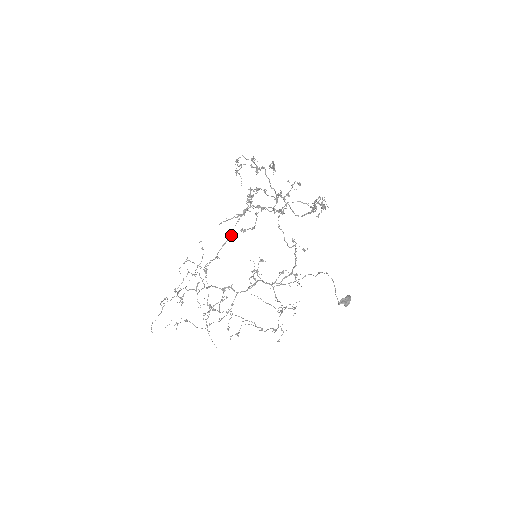
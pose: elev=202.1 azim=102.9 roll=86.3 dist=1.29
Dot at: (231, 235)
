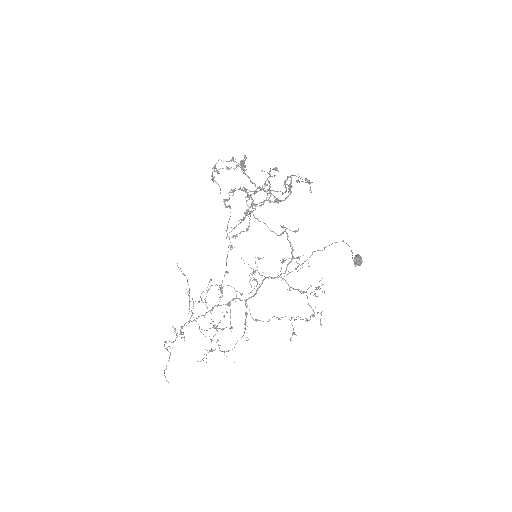
Dot at: (229, 245)
